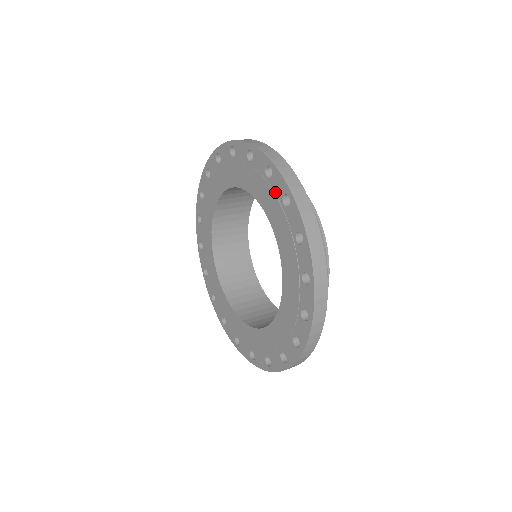
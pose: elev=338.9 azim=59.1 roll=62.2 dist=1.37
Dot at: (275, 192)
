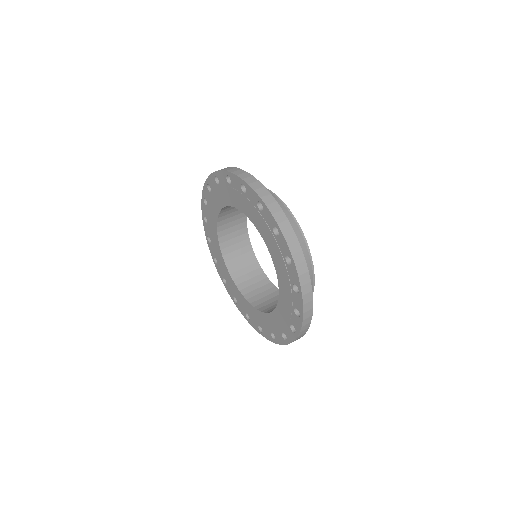
Dot at: (267, 222)
